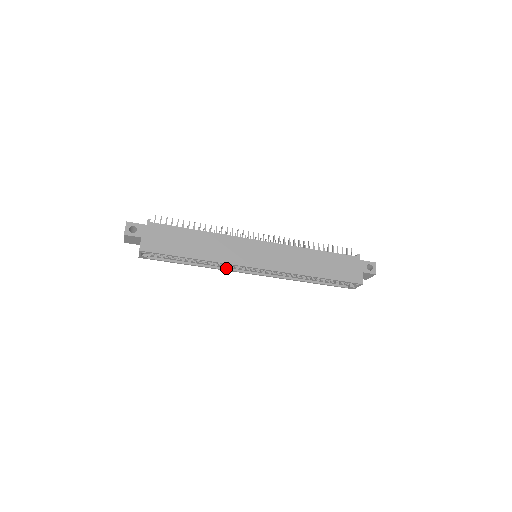
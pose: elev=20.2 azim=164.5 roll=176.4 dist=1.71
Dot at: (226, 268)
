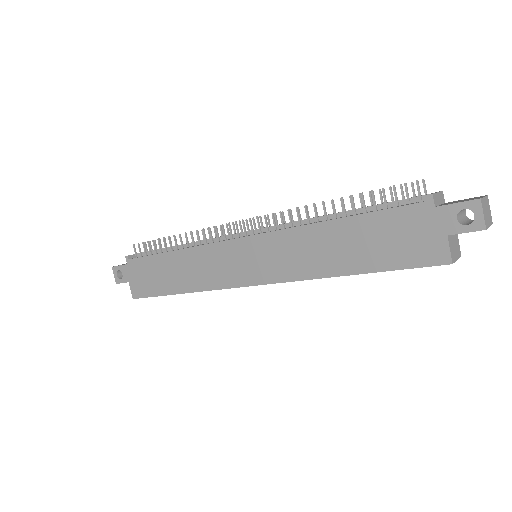
Dot at: occluded
